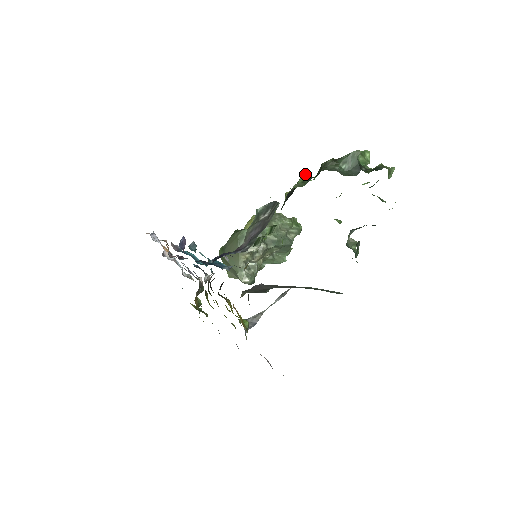
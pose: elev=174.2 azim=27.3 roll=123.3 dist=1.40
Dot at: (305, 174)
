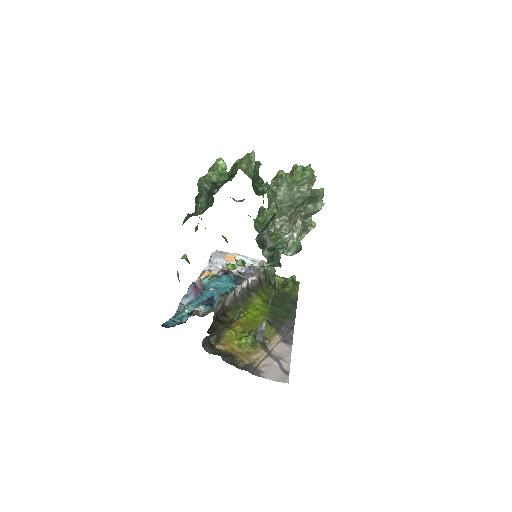
Dot at: occluded
